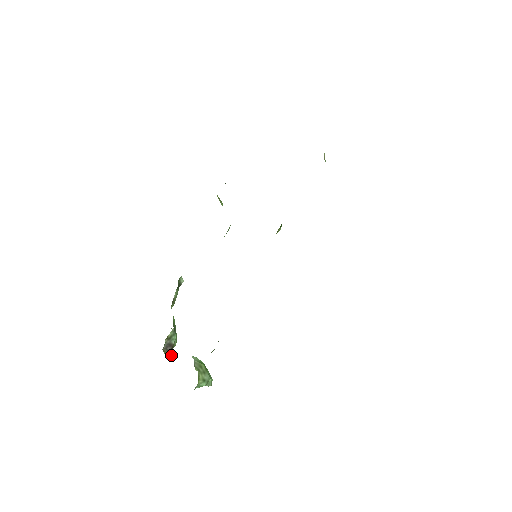
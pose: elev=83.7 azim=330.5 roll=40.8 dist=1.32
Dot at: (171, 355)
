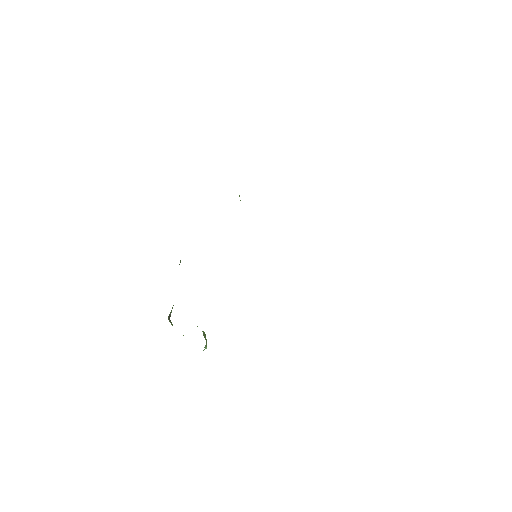
Dot at: (172, 324)
